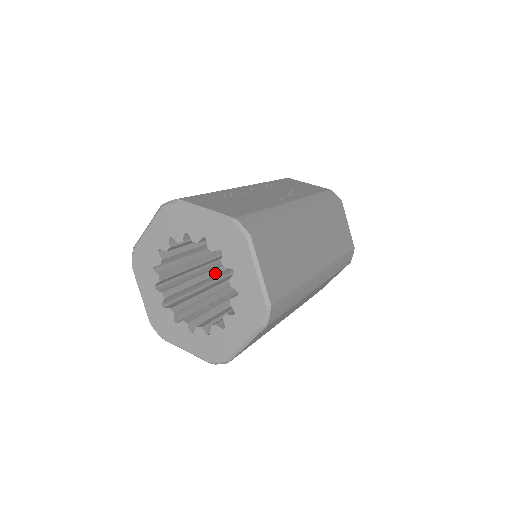
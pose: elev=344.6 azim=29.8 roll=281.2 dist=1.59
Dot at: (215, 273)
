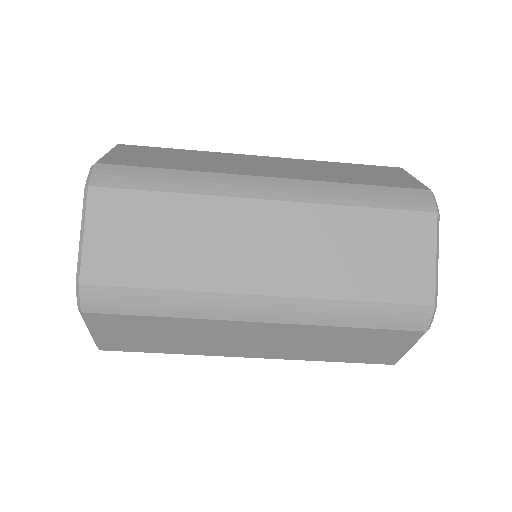
Dot at: occluded
